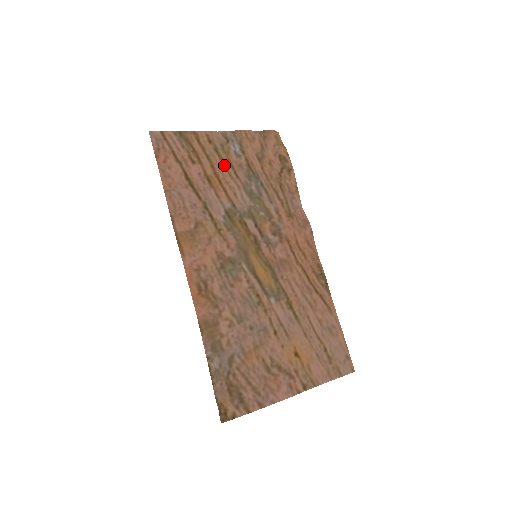
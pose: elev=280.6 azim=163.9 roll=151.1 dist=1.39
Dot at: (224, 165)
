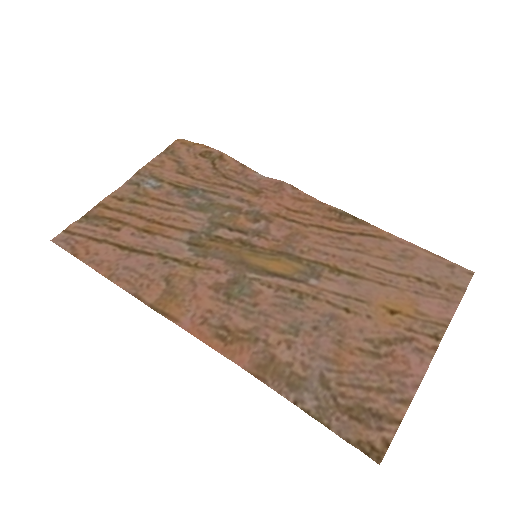
Dot at: (152, 207)
